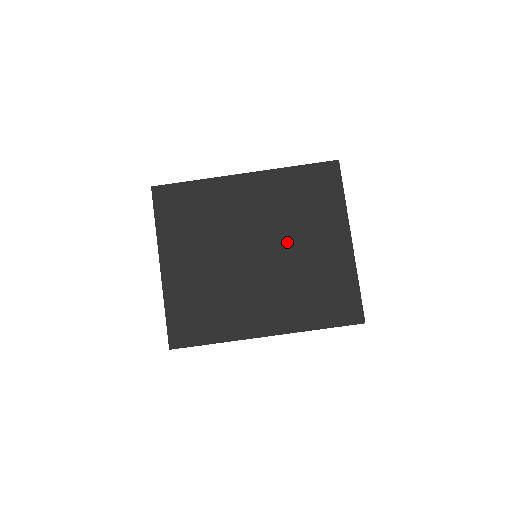
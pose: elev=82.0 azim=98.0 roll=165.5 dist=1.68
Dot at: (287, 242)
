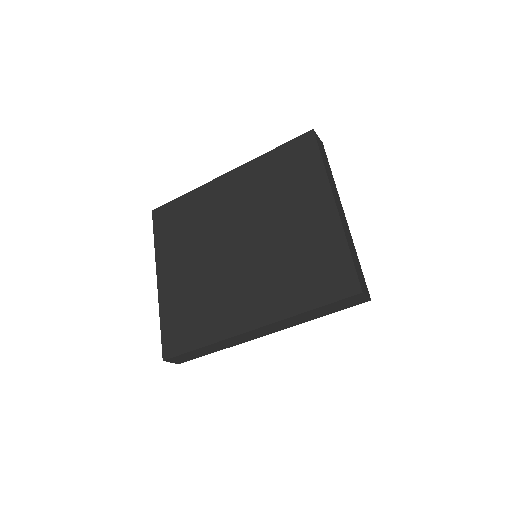
Dot at: (268, 225)
